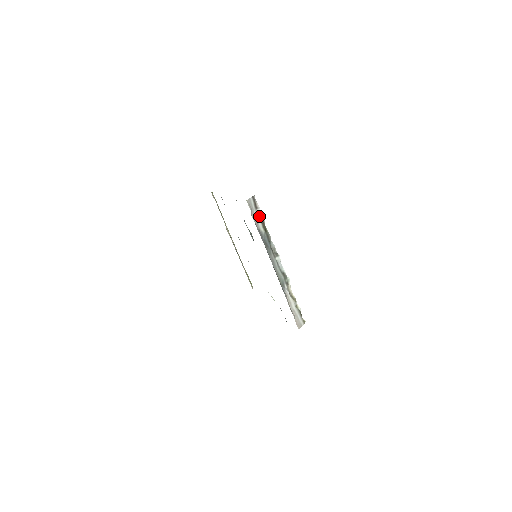
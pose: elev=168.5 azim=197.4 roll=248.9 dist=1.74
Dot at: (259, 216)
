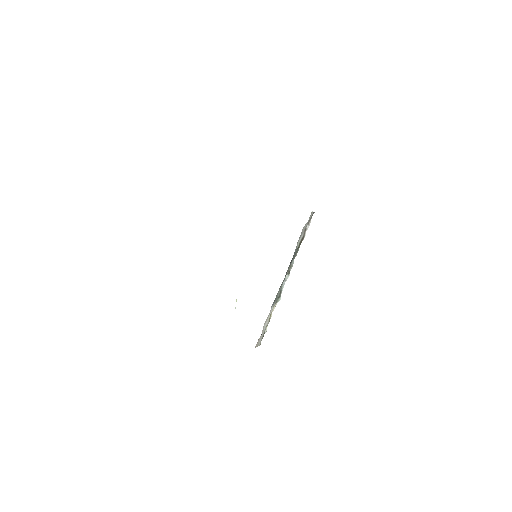
Dot at: (305, 231)
